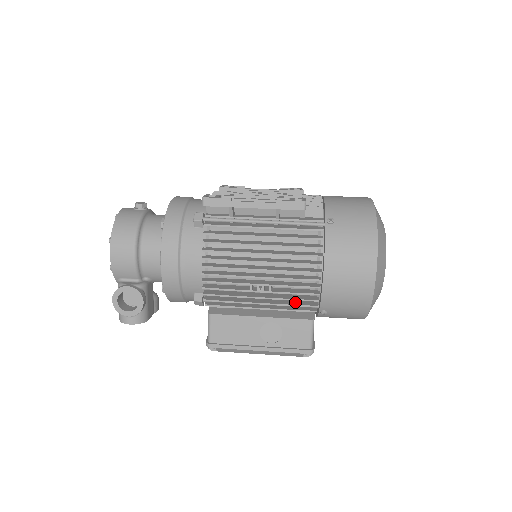
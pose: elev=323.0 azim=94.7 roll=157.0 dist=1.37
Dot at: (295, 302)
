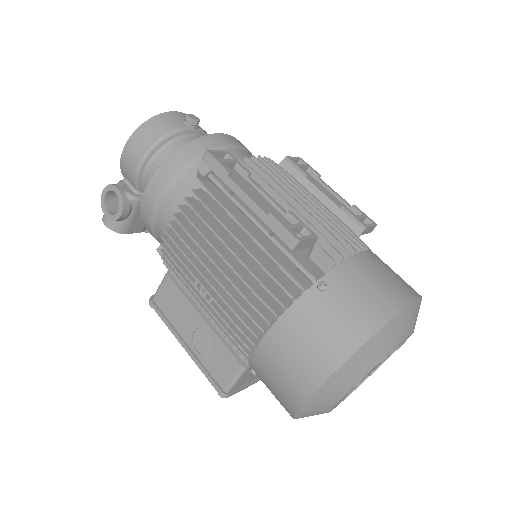
Dot at: occluded
